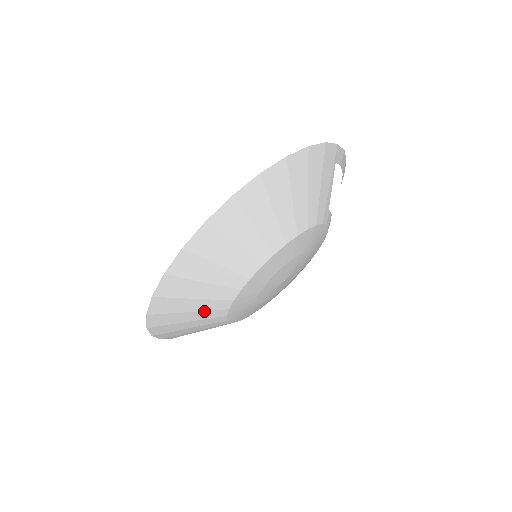
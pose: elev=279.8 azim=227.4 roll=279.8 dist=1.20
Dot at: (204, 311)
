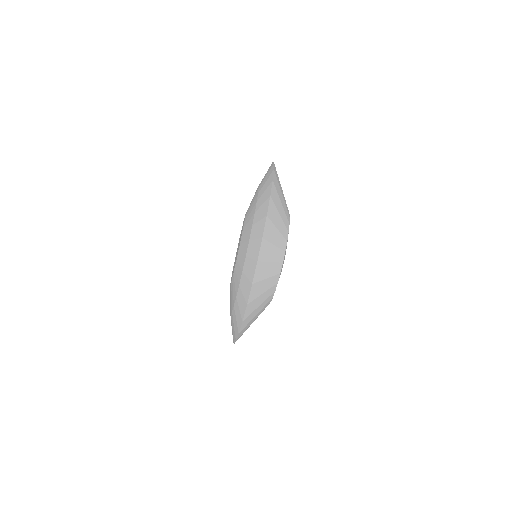
Dot at: (272, 277)
